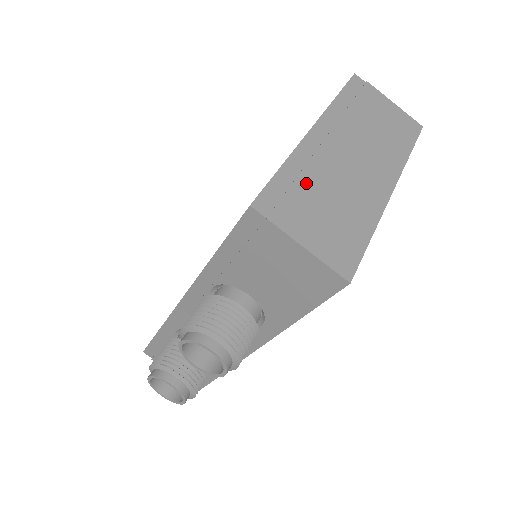
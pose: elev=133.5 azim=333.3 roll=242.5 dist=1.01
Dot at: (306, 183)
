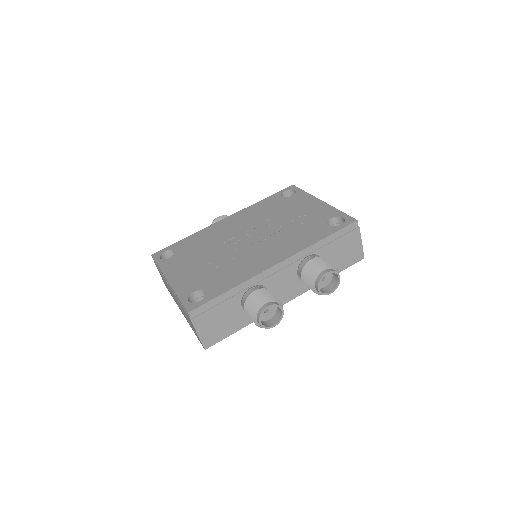
Dot at: occluded
